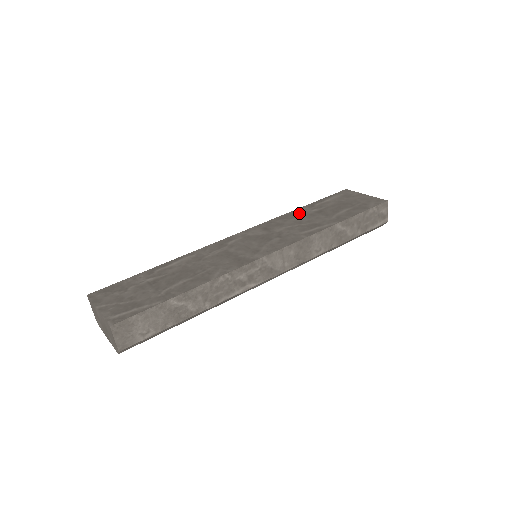
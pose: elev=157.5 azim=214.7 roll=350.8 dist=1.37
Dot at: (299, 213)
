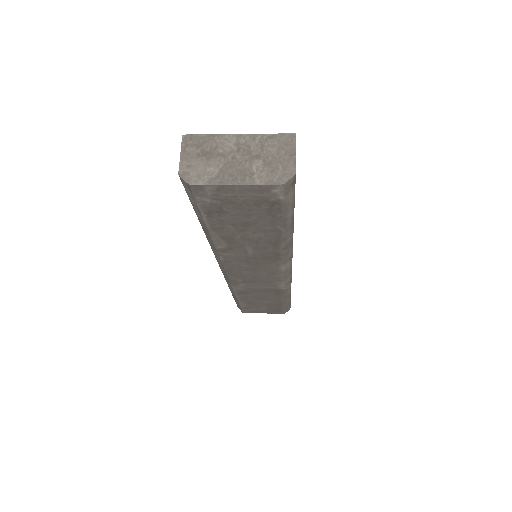
Dot at: occluded
